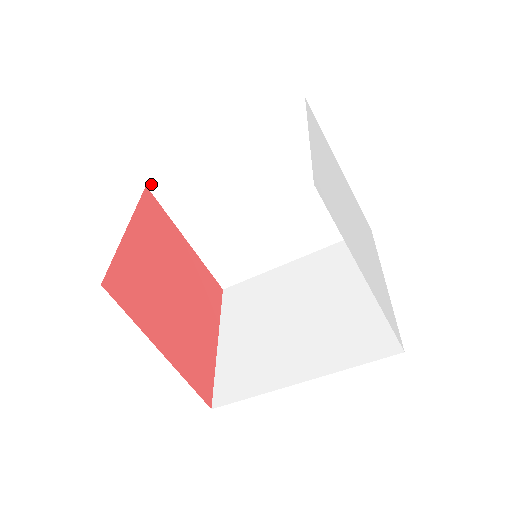
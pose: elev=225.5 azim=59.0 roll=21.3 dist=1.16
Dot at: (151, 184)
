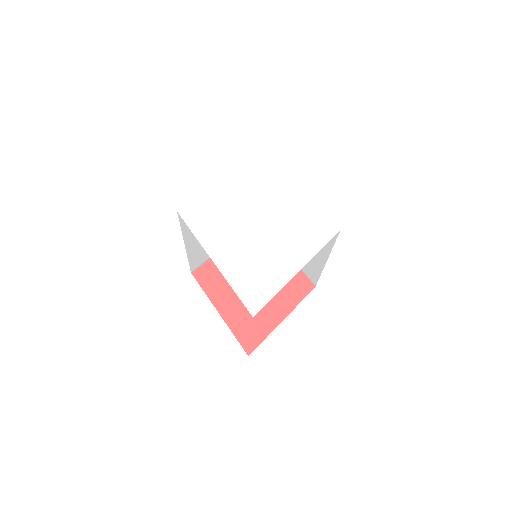
Dot at: occluded
